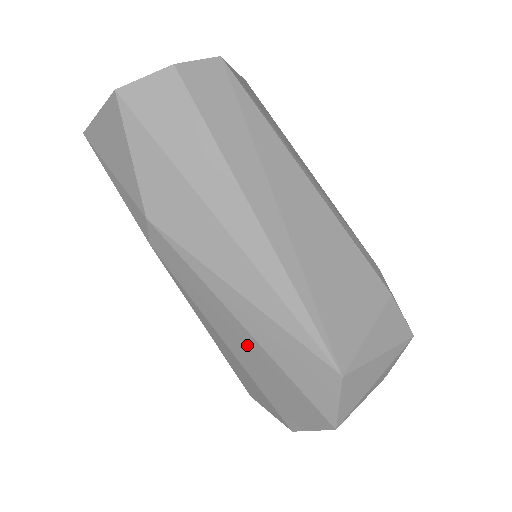
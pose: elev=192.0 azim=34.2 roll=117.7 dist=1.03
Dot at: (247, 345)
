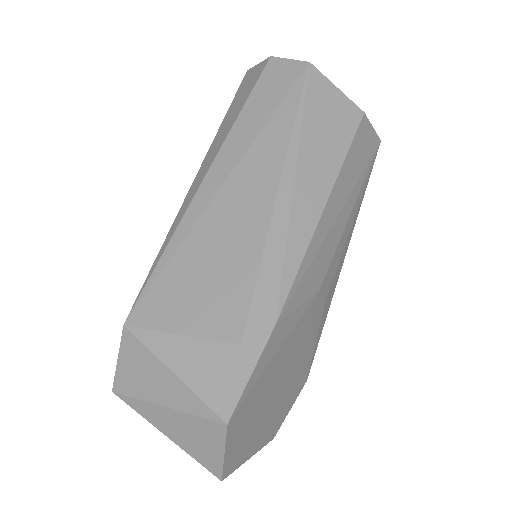
Dot at: occluded
